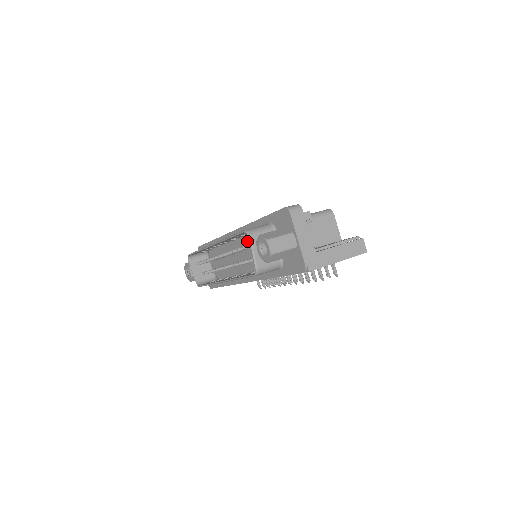
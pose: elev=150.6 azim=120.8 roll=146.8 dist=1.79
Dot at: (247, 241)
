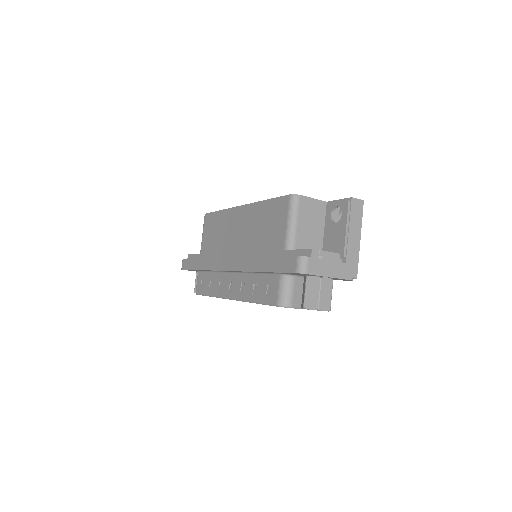
Dot at: occluded
